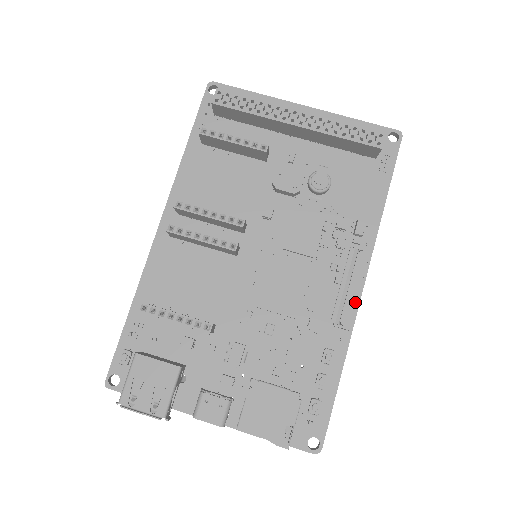
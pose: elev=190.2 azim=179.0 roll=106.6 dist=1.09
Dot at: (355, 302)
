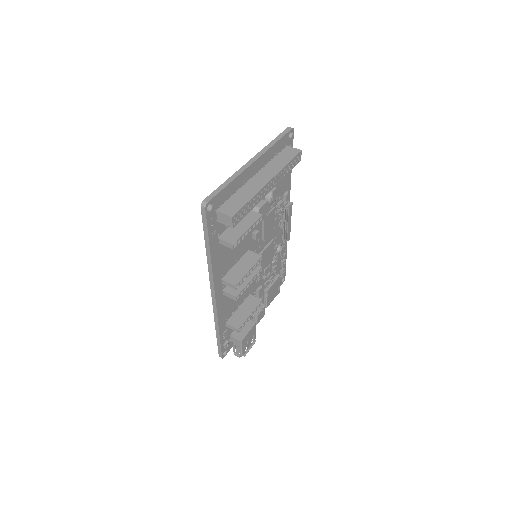
Dot at: (290, 228)
